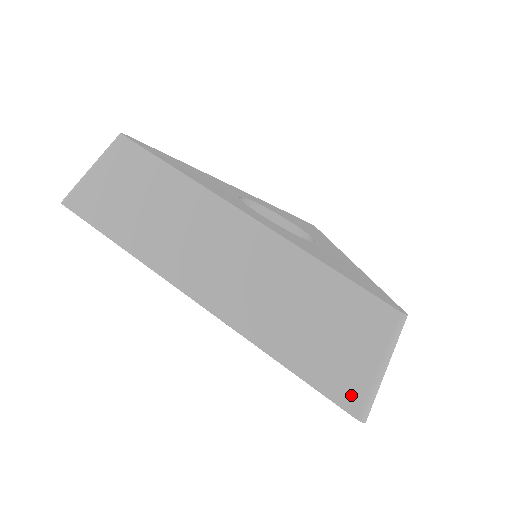
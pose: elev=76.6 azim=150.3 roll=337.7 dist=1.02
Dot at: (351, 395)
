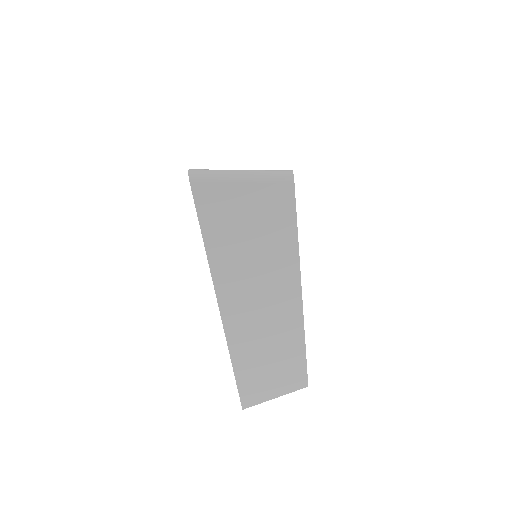
Dot at: (251, 401)
